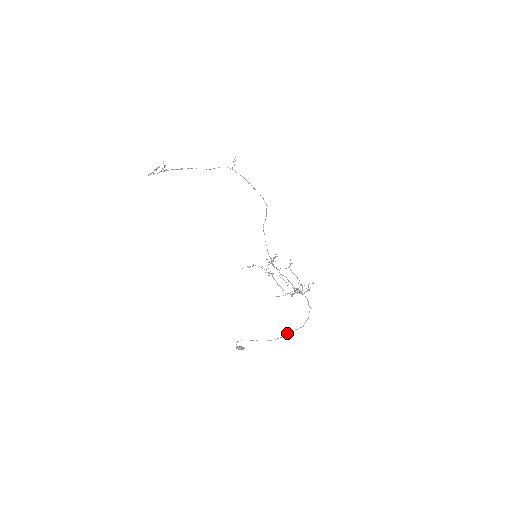
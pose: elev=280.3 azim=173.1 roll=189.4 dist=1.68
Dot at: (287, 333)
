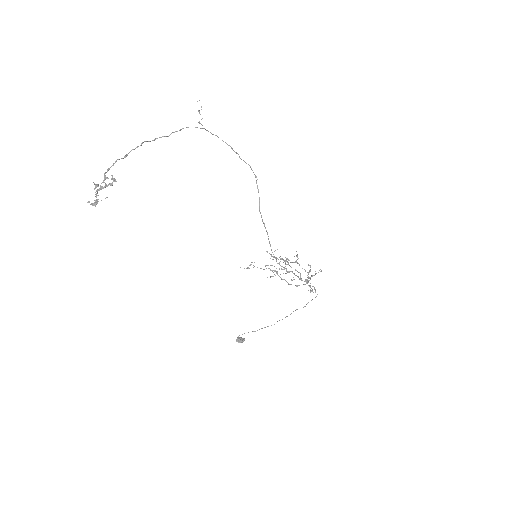
Dot at: occluded
